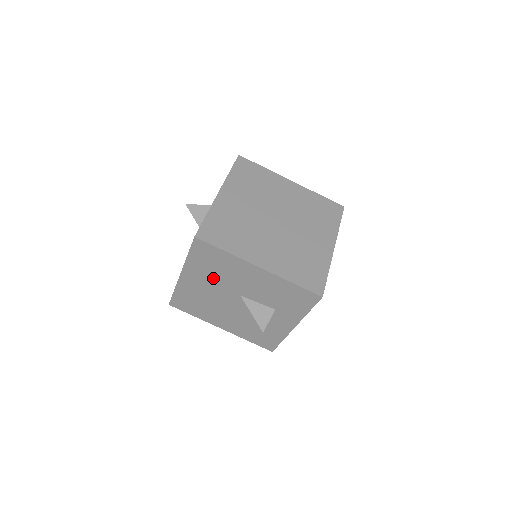
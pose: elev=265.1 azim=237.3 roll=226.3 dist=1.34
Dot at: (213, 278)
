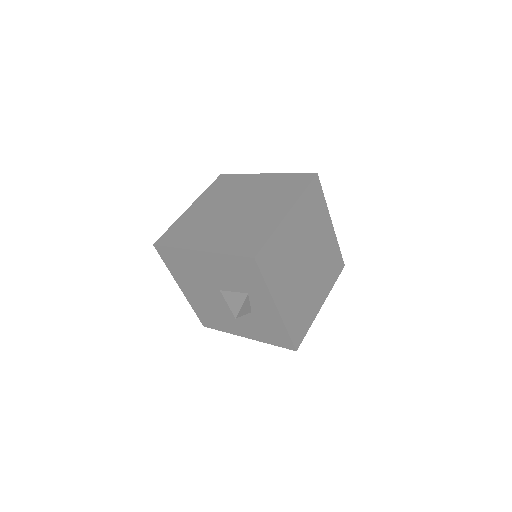
Dot at: (194, 281)
